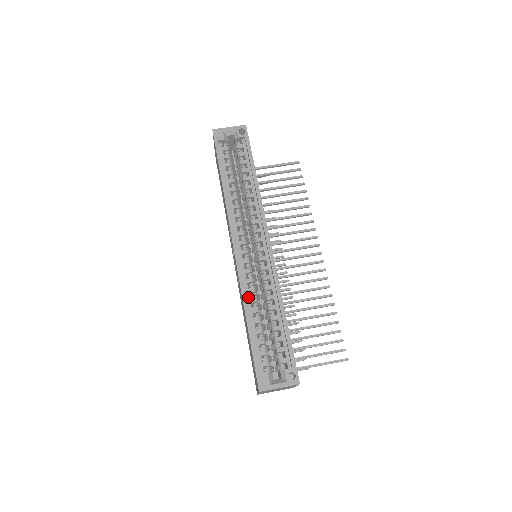
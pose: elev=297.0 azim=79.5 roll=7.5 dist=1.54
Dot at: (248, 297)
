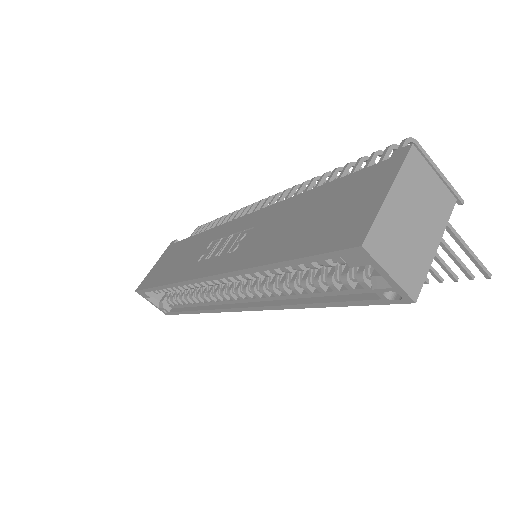
Dot at: occluded
